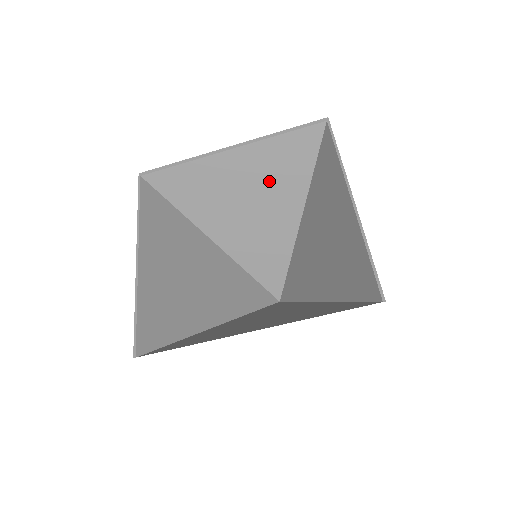
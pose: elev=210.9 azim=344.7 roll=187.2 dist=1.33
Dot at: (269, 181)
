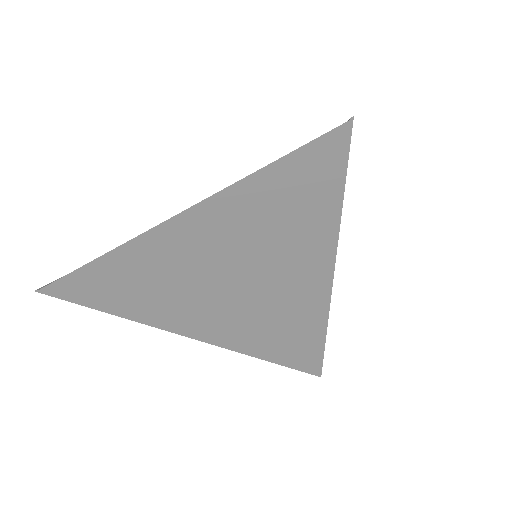
Dot at: occluded
